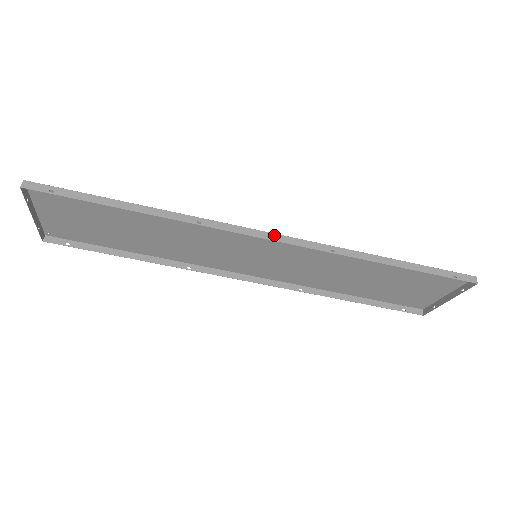
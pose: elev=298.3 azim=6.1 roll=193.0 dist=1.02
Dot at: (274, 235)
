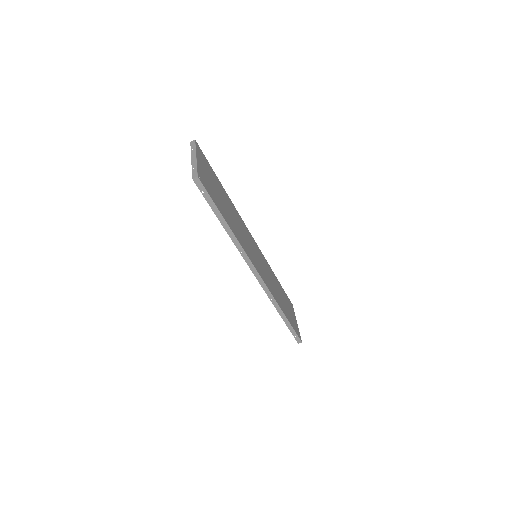
Dot at: (261, 279)
